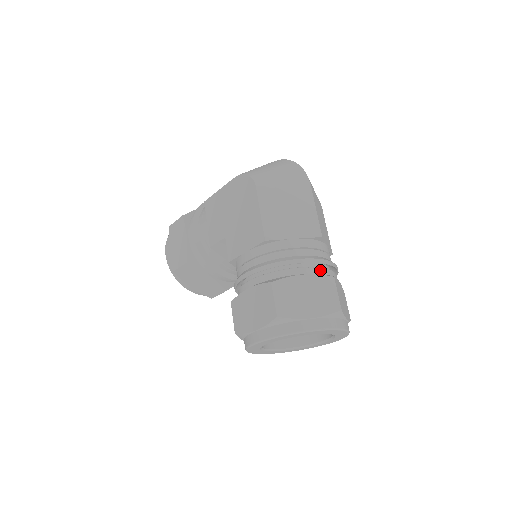
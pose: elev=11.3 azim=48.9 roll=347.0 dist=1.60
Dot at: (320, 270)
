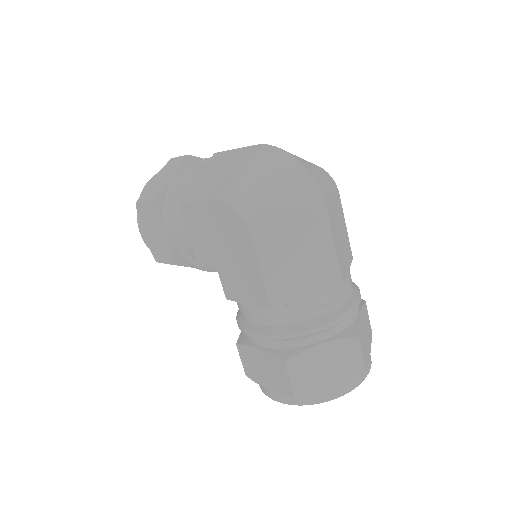
Dot at: (341, 326)
